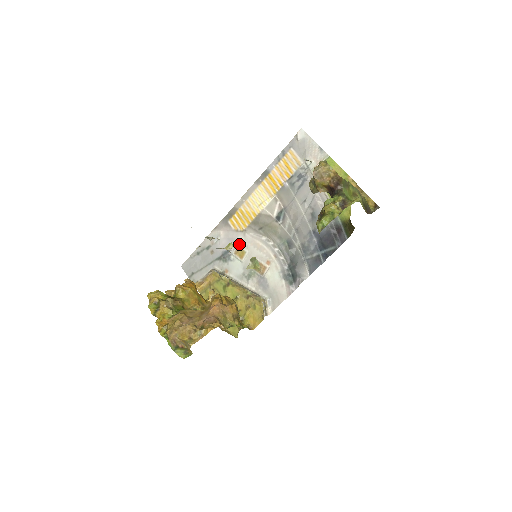
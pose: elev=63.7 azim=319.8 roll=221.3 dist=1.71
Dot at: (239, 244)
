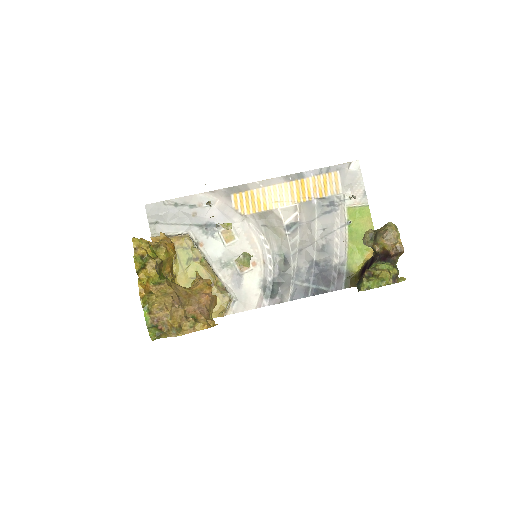
Dot at: (232, 226)
